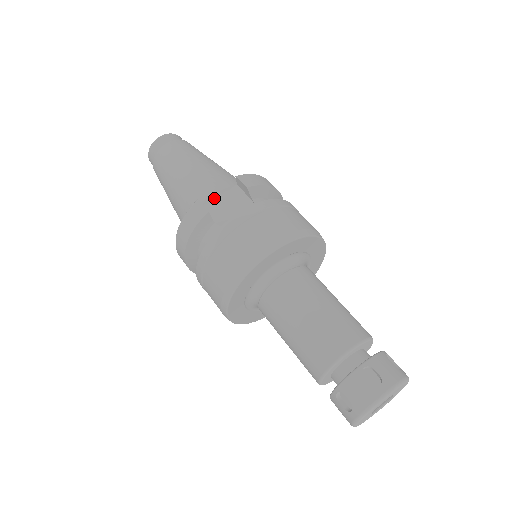
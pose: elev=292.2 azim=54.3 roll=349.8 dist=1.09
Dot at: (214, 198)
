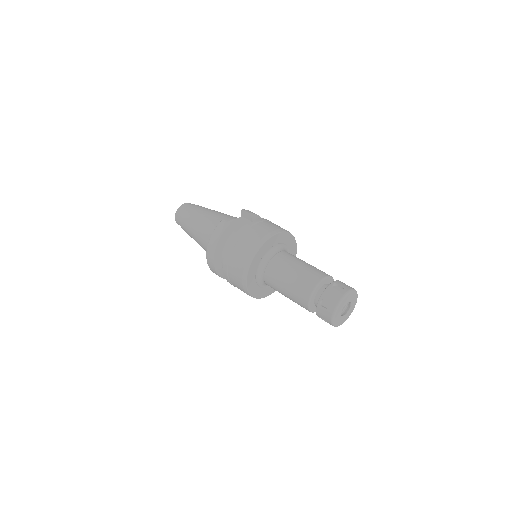
Dot at: occluded
